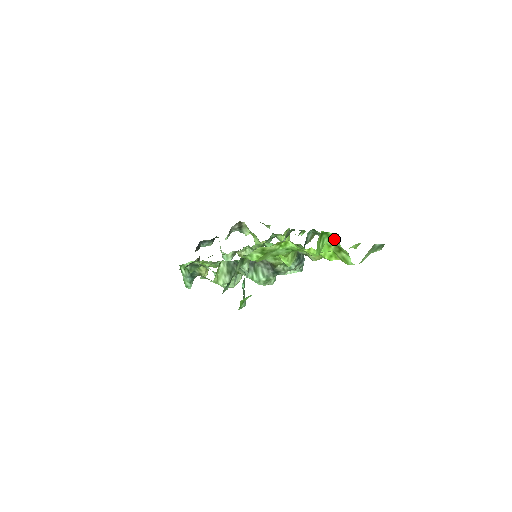
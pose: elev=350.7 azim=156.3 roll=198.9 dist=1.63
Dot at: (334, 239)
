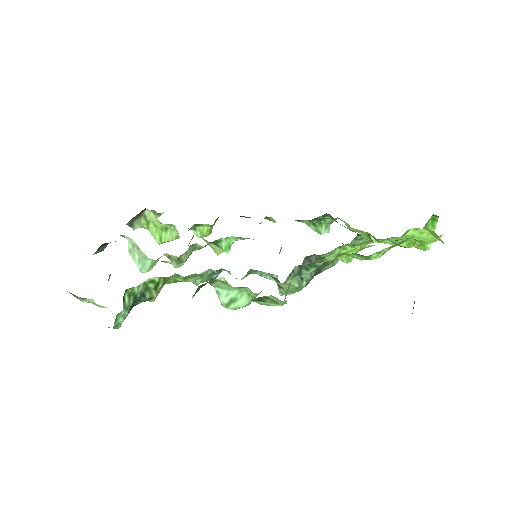
Dot at: (430, 223)
